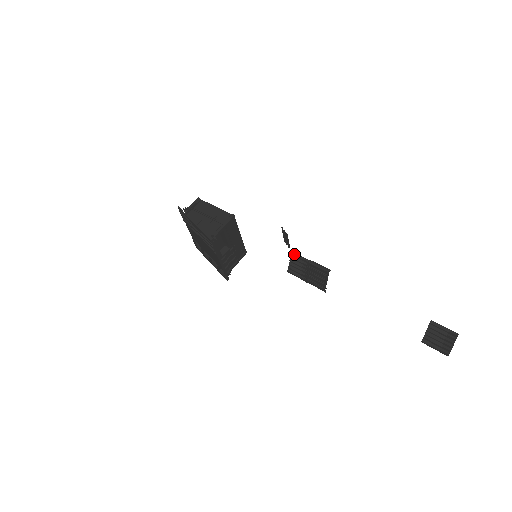
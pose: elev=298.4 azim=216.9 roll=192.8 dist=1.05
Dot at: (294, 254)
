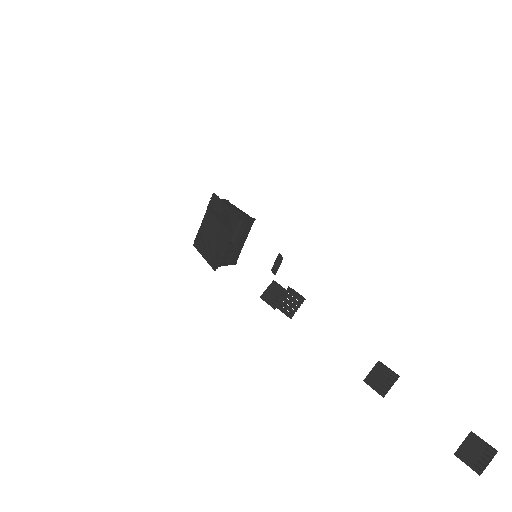
Dot at: (275, 282)
